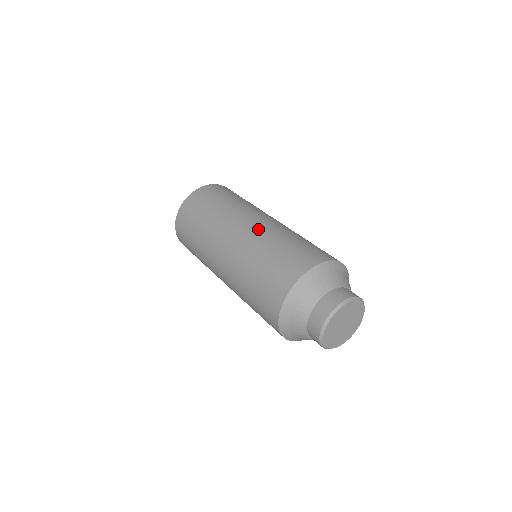
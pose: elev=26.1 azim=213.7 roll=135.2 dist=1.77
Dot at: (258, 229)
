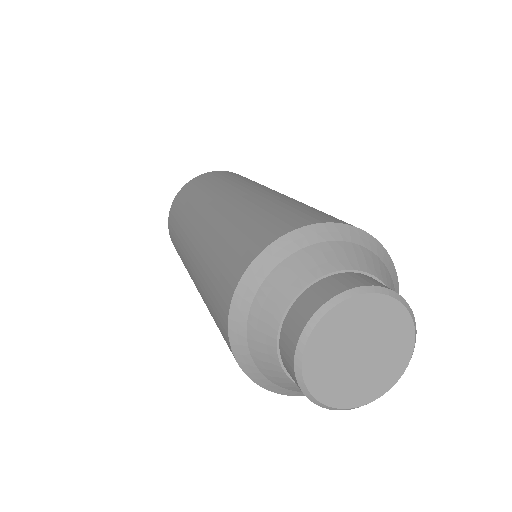
Dot at: (217, 213)
